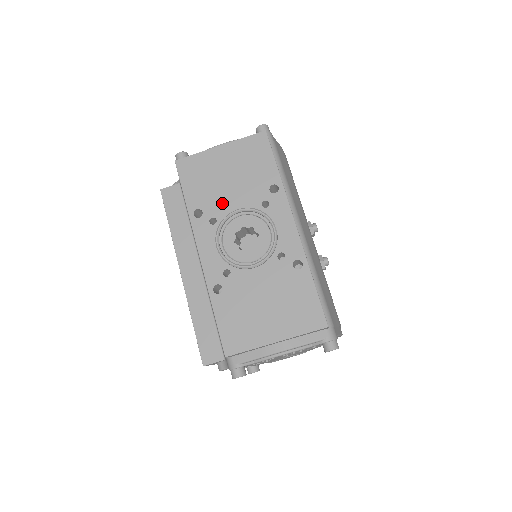
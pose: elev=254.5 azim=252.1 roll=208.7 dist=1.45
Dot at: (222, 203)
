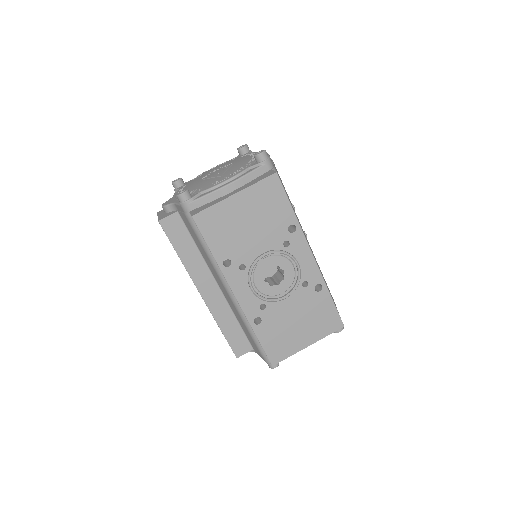
Dot at: (248, 250)
